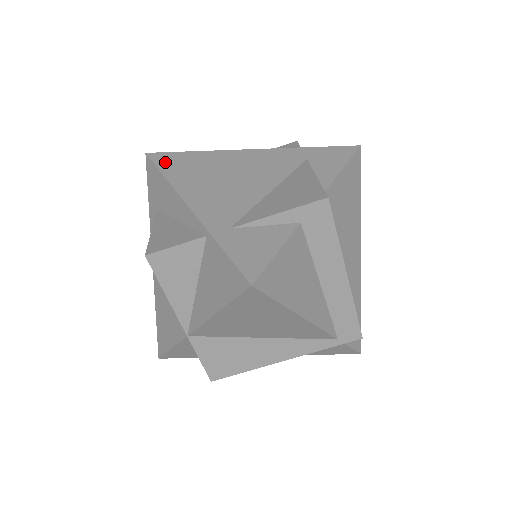
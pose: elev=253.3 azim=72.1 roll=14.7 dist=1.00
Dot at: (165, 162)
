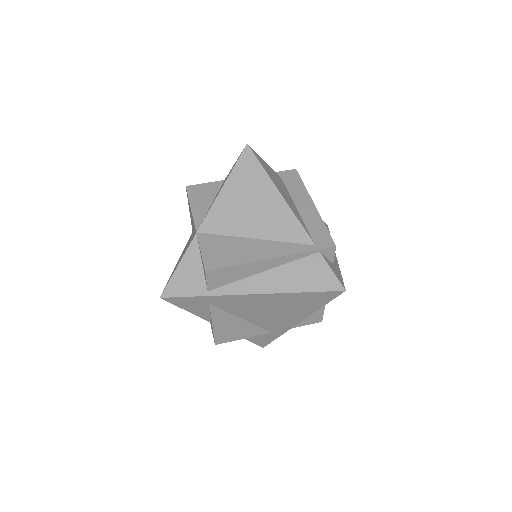
Dot at: occluded
